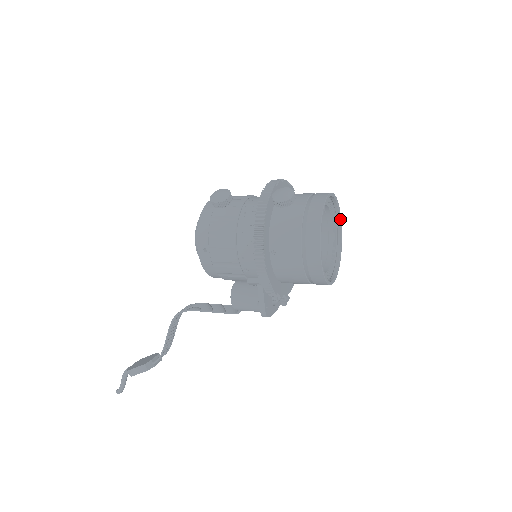
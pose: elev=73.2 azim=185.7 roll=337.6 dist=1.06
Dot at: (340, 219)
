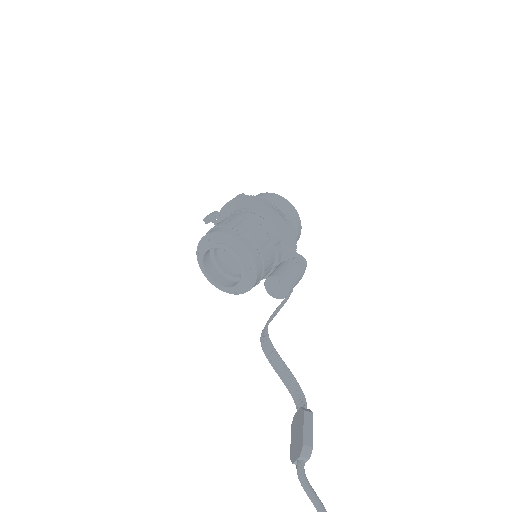
Dot at: occluded
